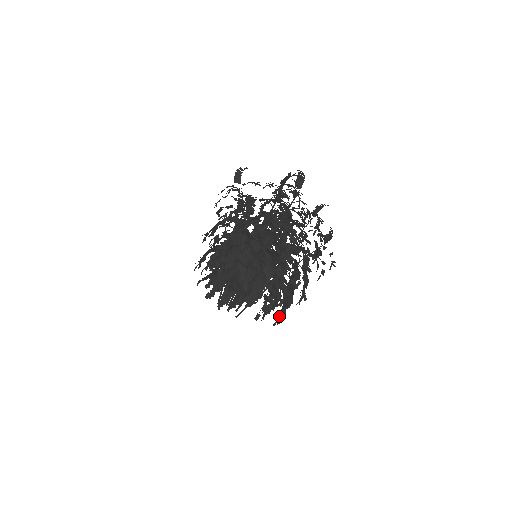
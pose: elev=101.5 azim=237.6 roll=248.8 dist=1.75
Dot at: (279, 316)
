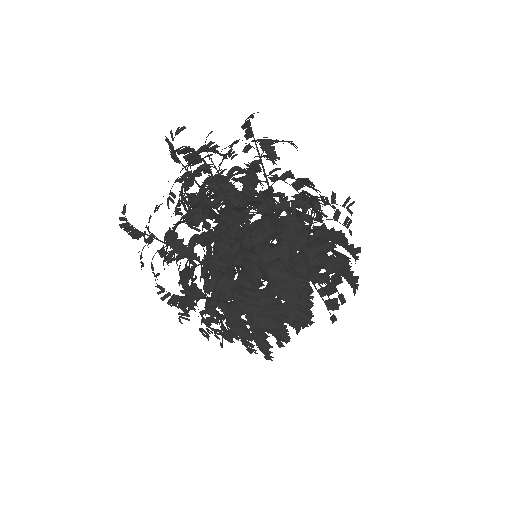
Dot at: (351, 284)
